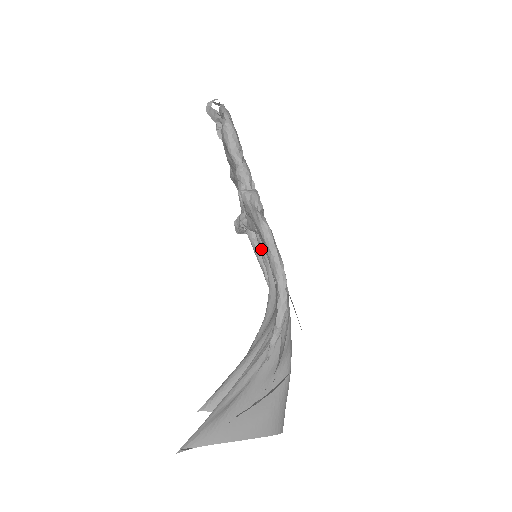
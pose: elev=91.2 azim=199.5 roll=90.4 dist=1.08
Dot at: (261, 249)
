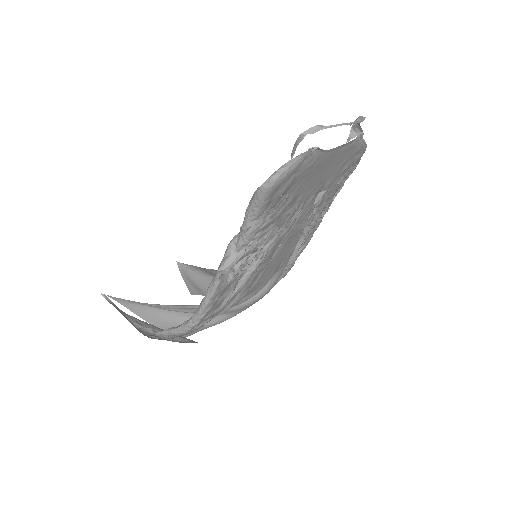
Dot at: occluded
